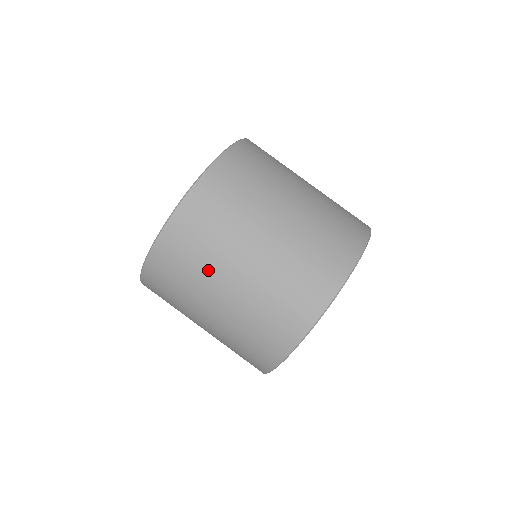
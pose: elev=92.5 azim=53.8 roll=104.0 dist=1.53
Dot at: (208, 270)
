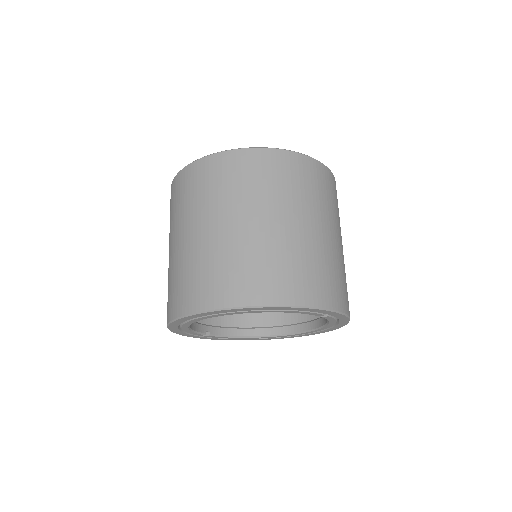
Dot at: (186, 213)
